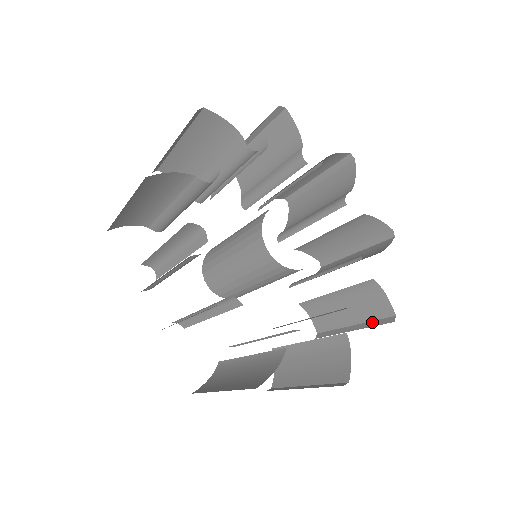
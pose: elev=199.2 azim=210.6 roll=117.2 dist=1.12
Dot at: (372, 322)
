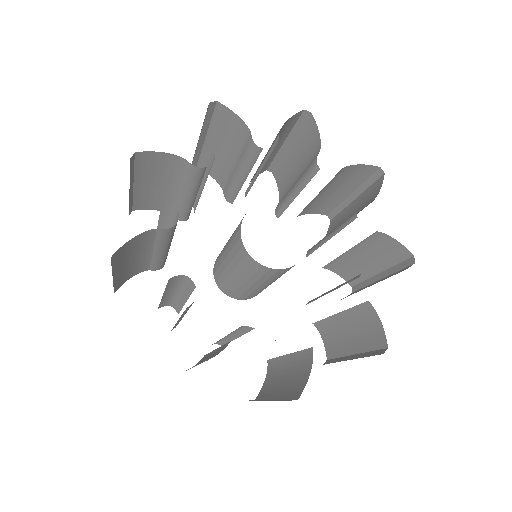
Dot at: (368, 352)
